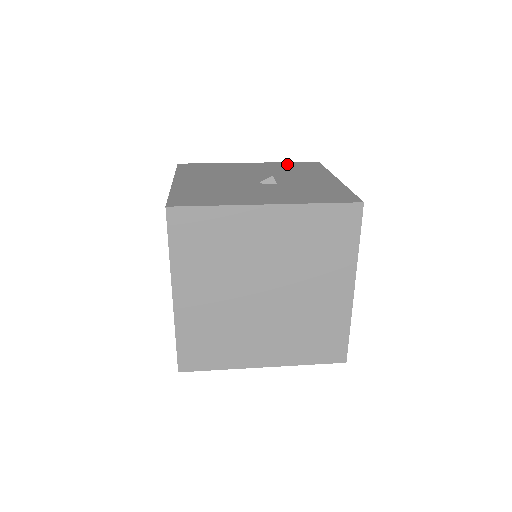
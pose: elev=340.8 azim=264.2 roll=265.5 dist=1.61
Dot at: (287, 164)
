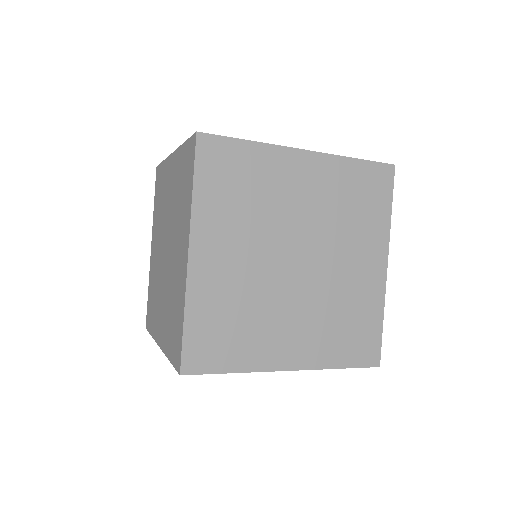
Dot at: occluded
